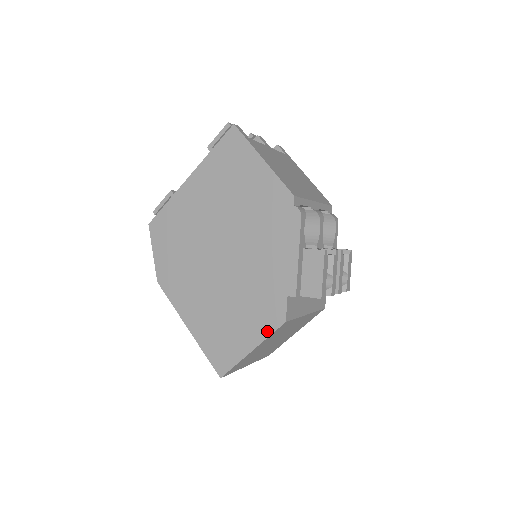
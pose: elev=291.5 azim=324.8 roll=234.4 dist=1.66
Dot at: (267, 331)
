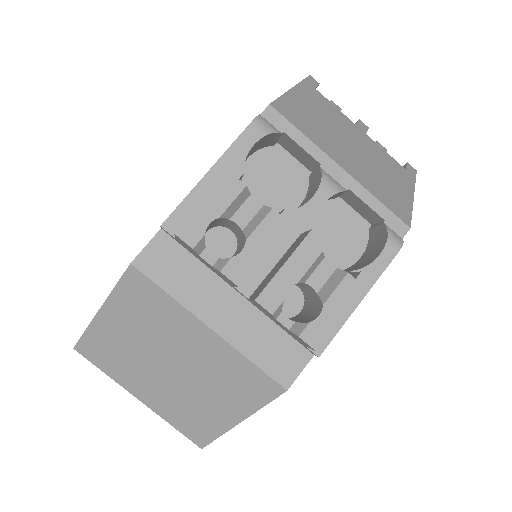
Dot at: occluded
